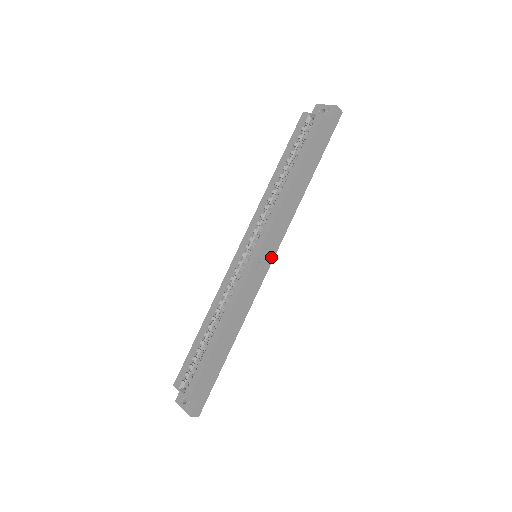
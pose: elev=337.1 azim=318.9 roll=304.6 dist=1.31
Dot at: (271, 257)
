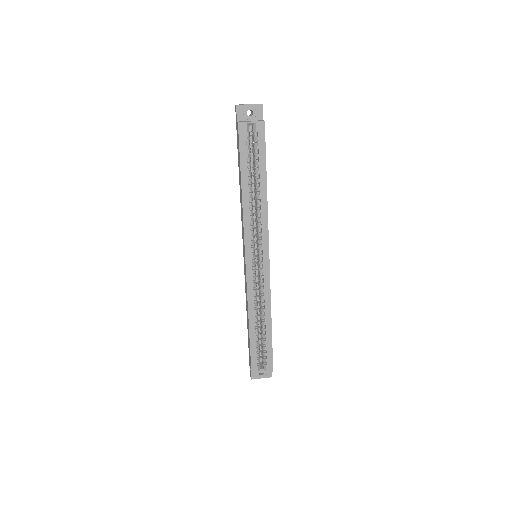
Dot at: occluded
